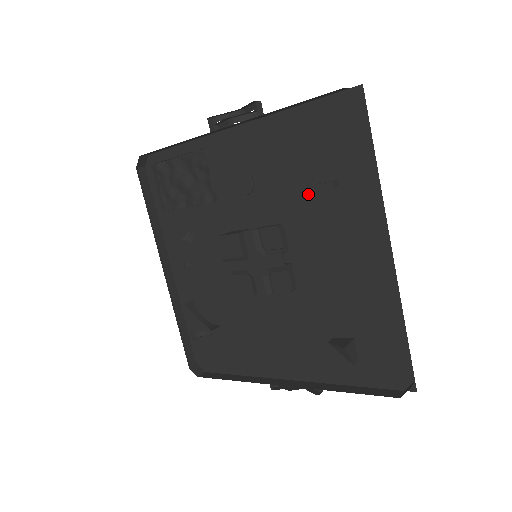
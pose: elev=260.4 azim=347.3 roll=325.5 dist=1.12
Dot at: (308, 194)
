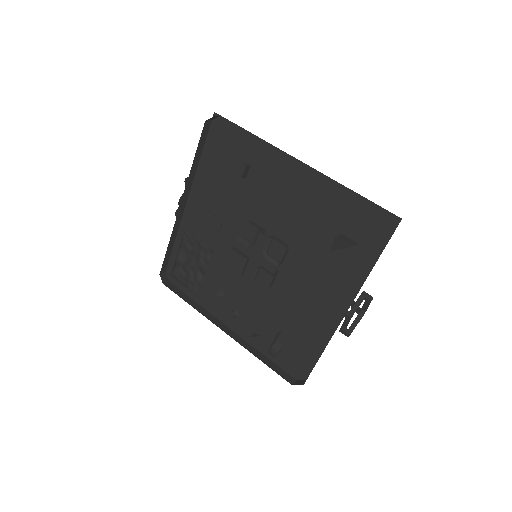
Dot at: (244, 188)
